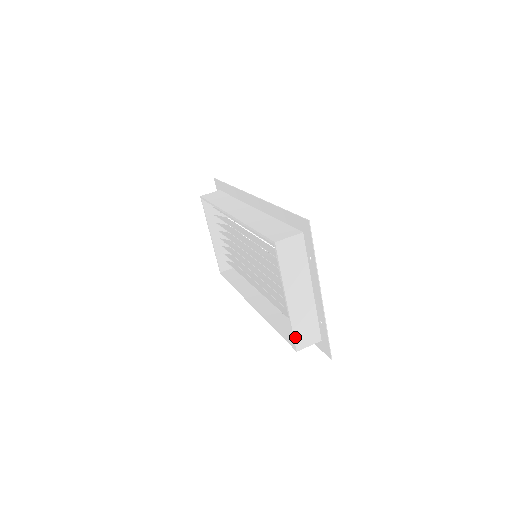
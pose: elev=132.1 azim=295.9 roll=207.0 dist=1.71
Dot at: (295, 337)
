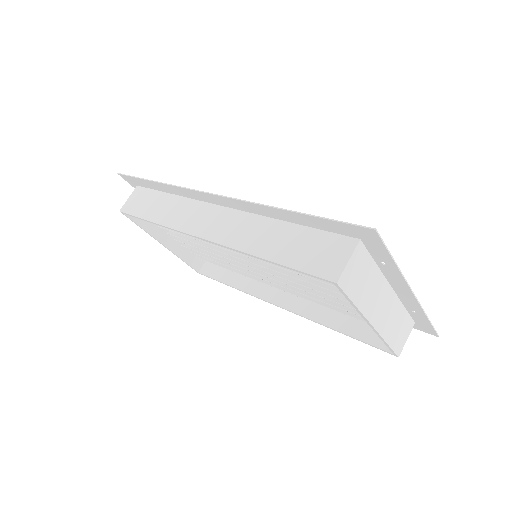
Dot at: (392, 347)
